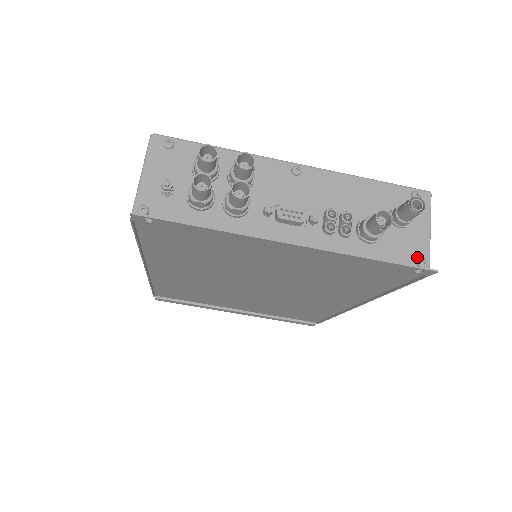
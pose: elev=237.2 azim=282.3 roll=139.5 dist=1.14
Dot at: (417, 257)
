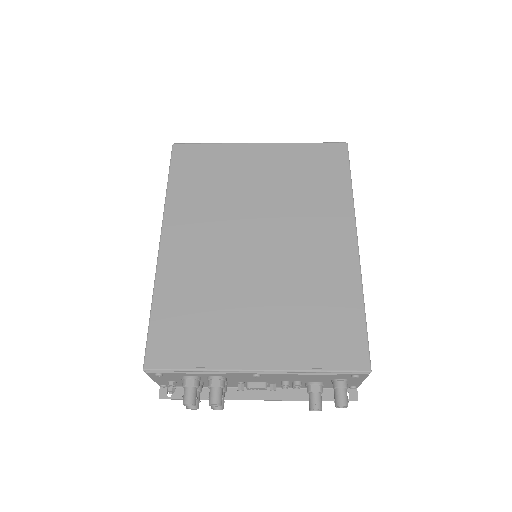
Dot at: (350, 386)
